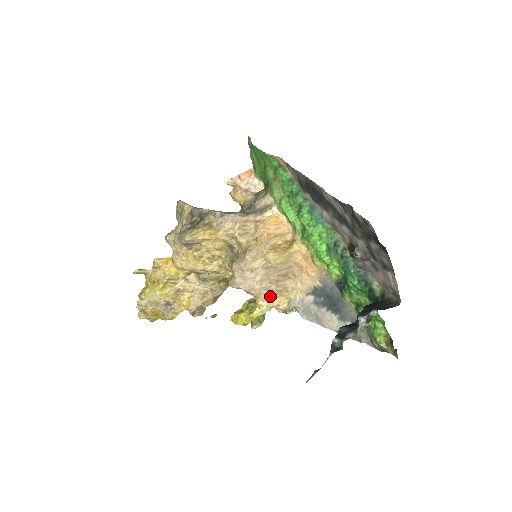
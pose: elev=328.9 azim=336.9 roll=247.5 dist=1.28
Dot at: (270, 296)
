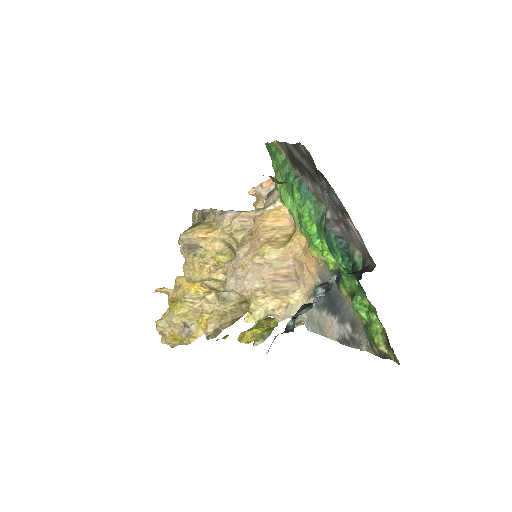
Dot at: (262, 298)
